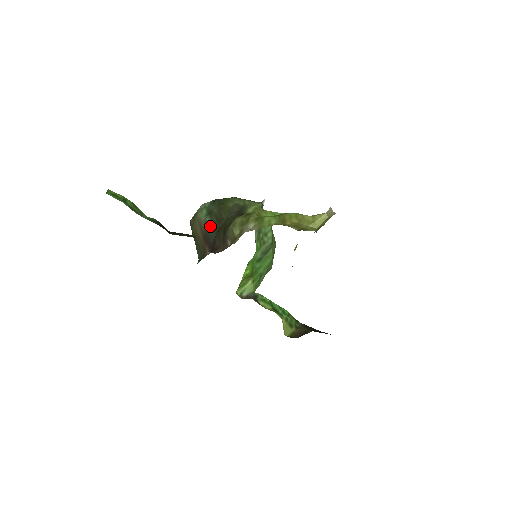
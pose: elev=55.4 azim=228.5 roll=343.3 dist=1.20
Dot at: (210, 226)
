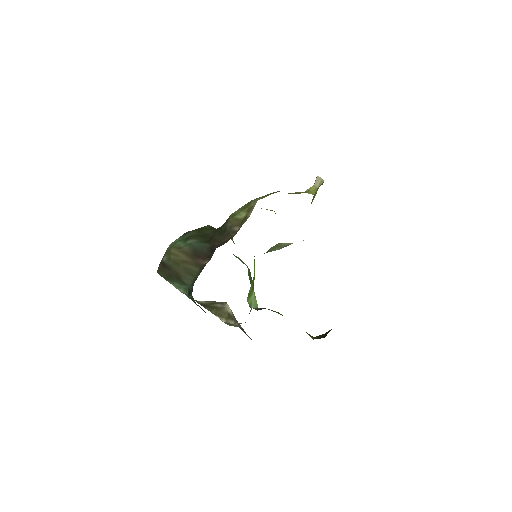
Dot at: (197, 242)
